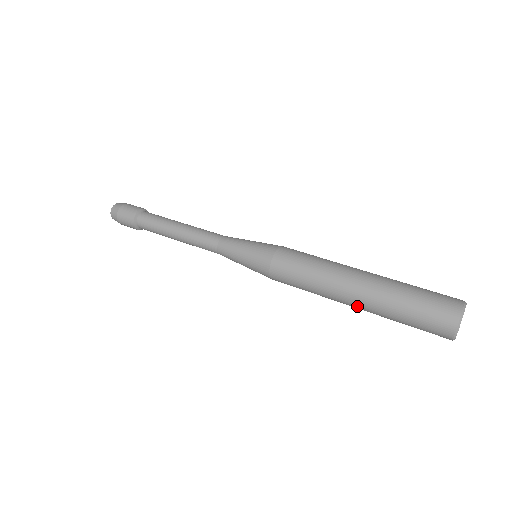
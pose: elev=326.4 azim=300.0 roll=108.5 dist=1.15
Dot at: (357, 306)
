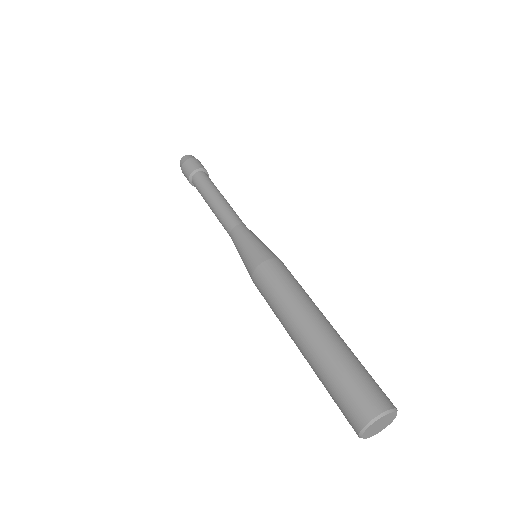
Dot at: occluded
